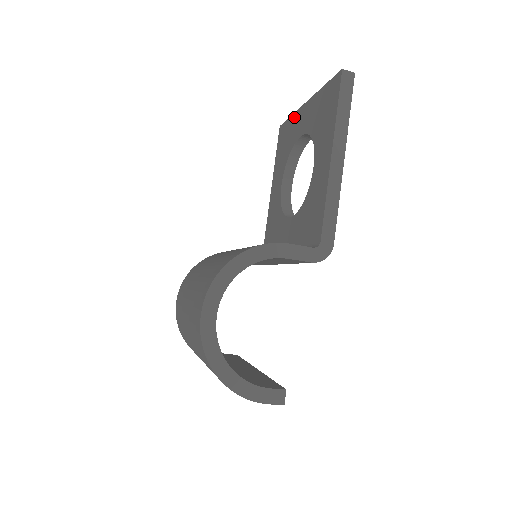
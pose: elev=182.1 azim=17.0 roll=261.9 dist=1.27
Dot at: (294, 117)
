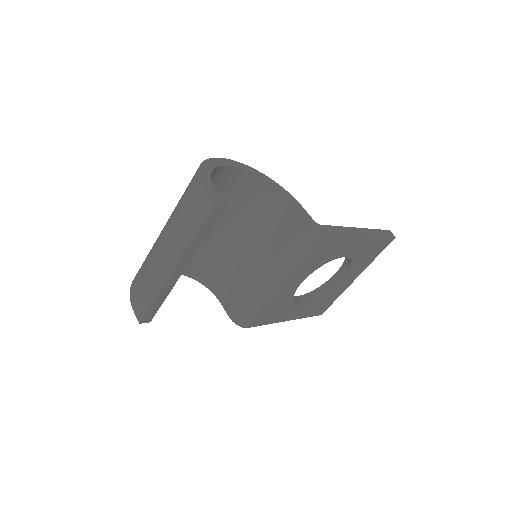
Dot at: occluded
